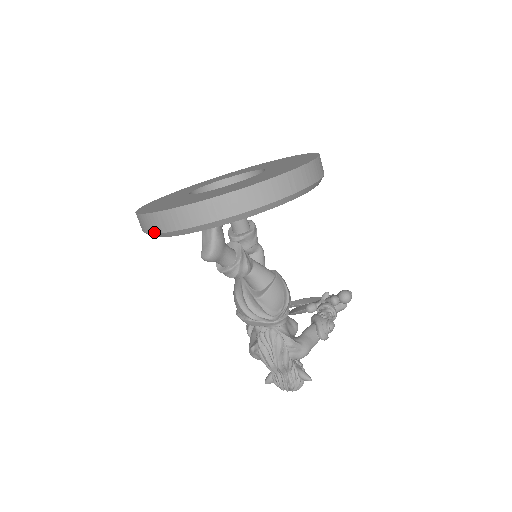
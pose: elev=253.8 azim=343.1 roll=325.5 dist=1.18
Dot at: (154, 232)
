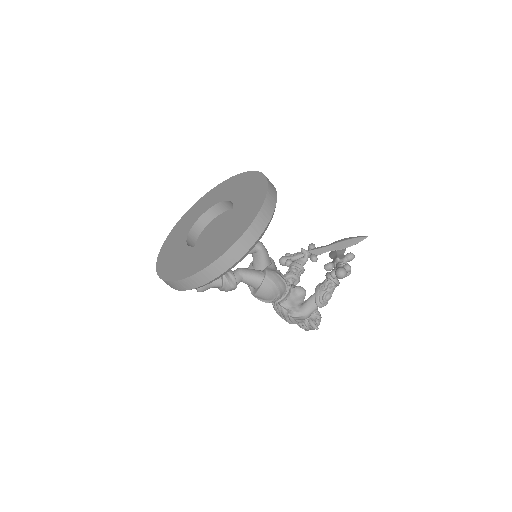
Dot at: occluded
